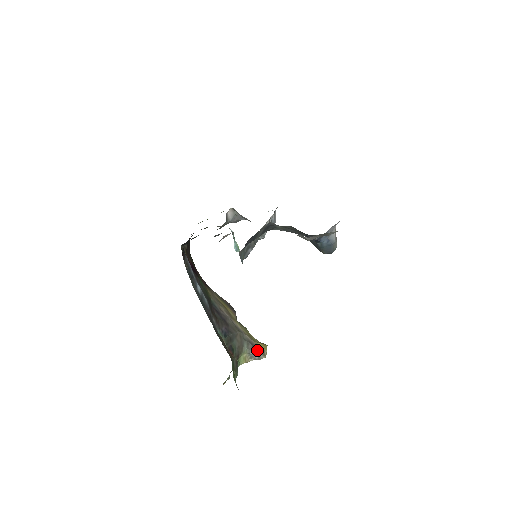
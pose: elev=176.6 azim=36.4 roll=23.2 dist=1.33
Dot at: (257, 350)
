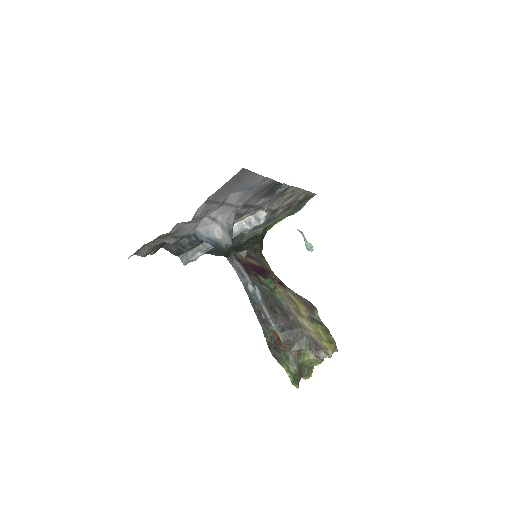
Dot at: (318, 348)
